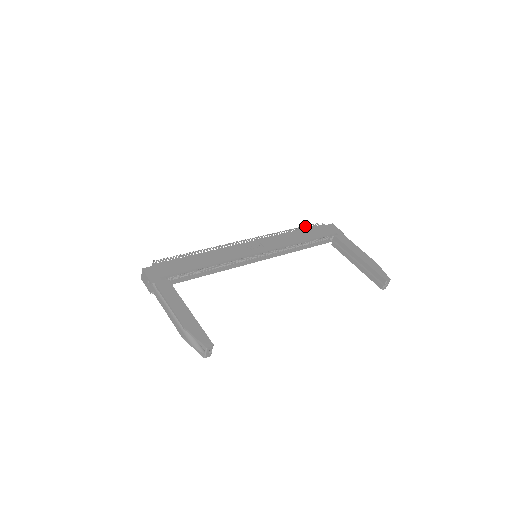
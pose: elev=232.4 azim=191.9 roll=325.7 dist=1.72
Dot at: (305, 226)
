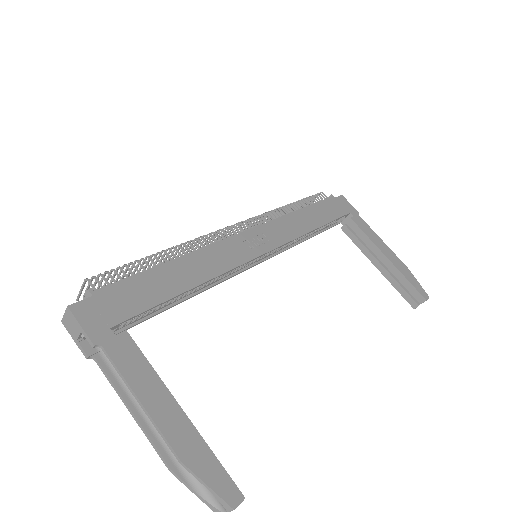
Dot at: (309, 197)
